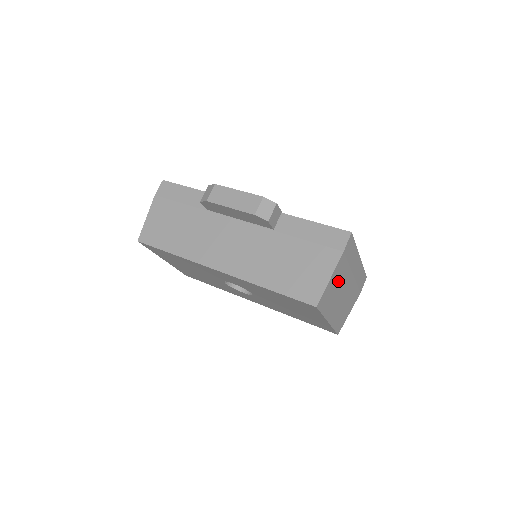
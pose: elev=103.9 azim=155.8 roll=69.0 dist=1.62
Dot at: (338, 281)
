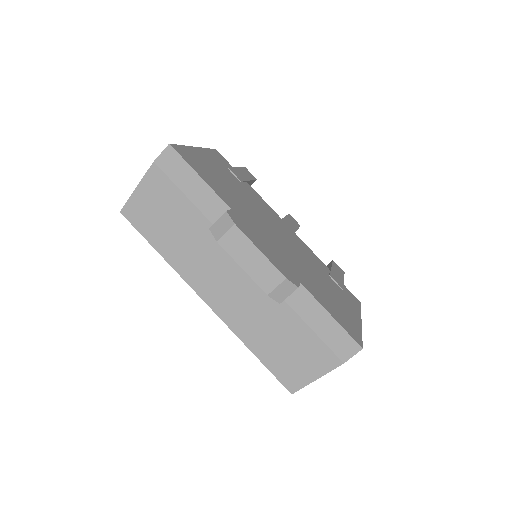
Dot at: occluded
